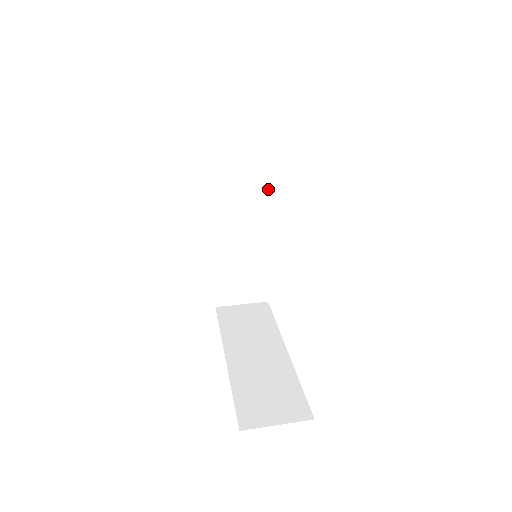
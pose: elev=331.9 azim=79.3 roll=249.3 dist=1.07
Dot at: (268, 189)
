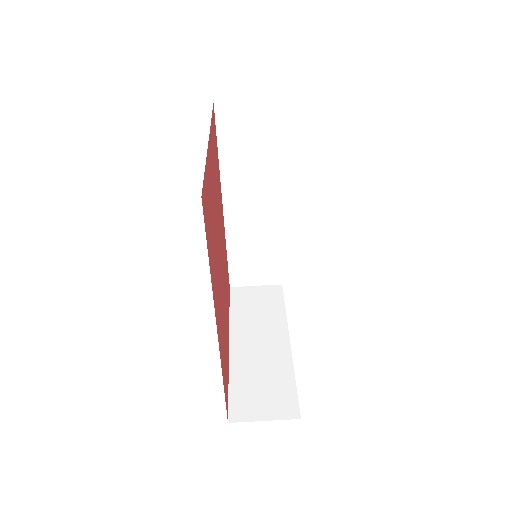
Dot at: (281, 178)
